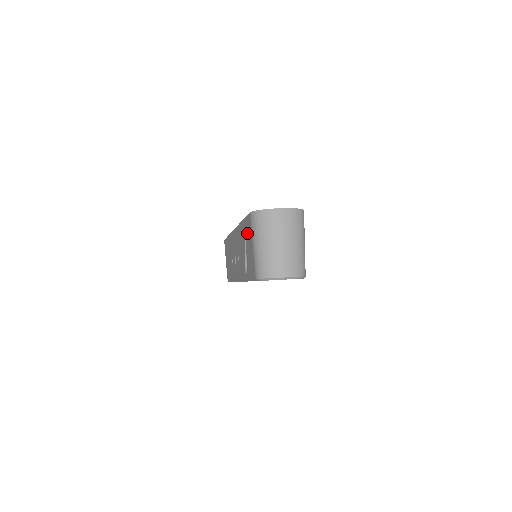
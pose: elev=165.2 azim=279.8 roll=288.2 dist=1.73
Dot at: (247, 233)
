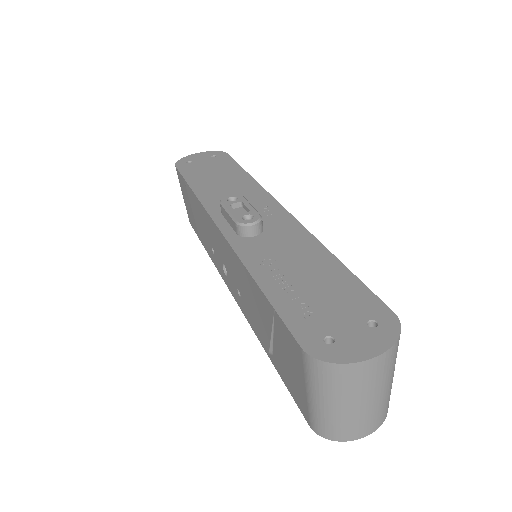
Dot at: (282, 340)
